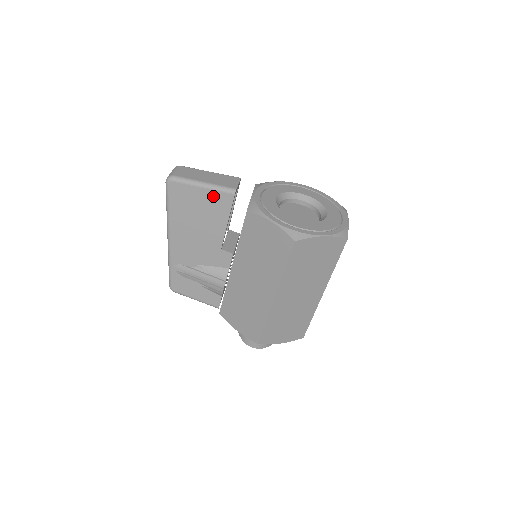
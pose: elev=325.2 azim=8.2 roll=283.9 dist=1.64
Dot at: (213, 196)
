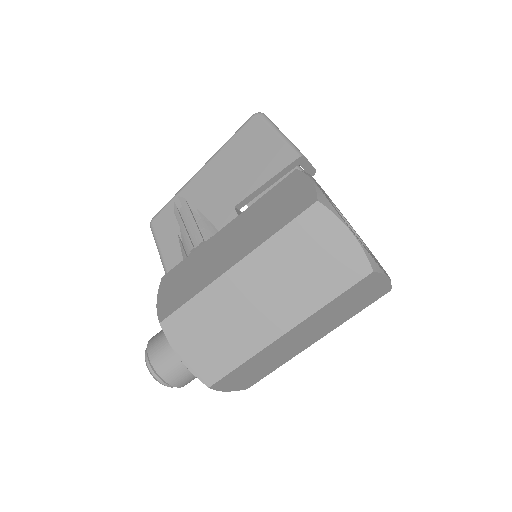
Dot at: (279, 148)
